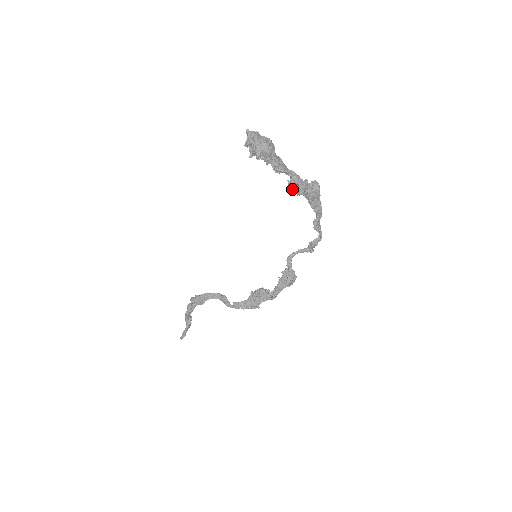
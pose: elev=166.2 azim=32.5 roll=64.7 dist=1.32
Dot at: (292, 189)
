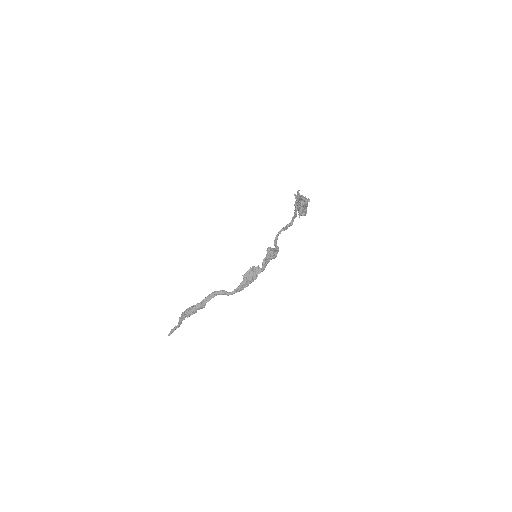
Dot at: occluded
